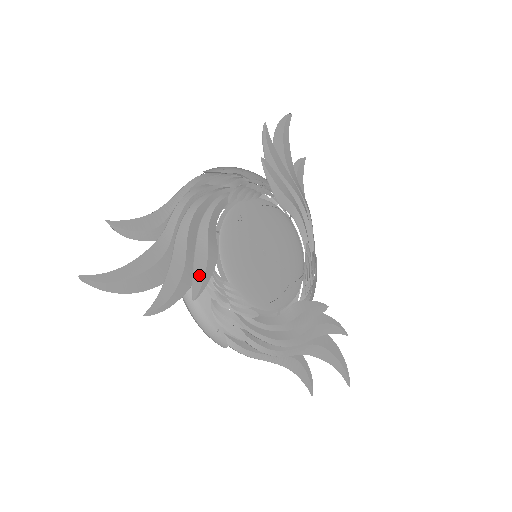
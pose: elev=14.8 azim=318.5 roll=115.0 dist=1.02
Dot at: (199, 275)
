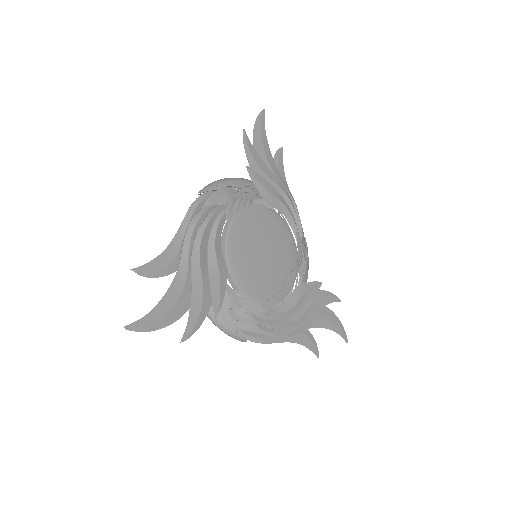
Dot at: (216, 294)
